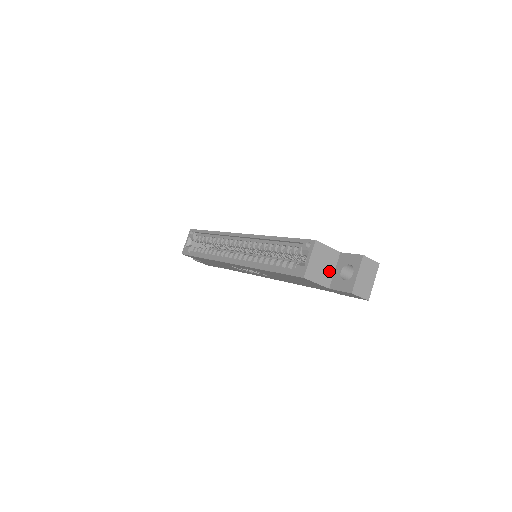
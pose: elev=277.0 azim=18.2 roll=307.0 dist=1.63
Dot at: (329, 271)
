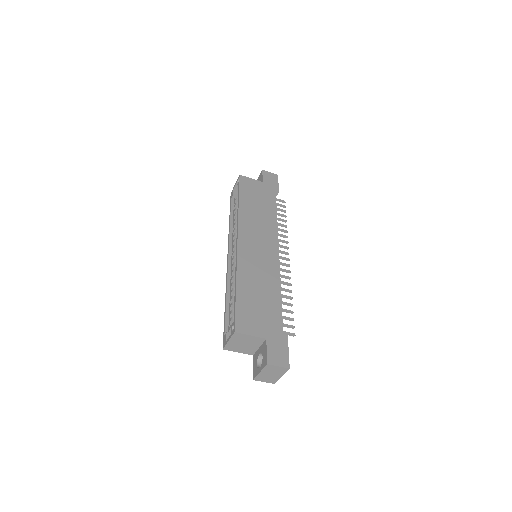
Dot at: (253, 347)
